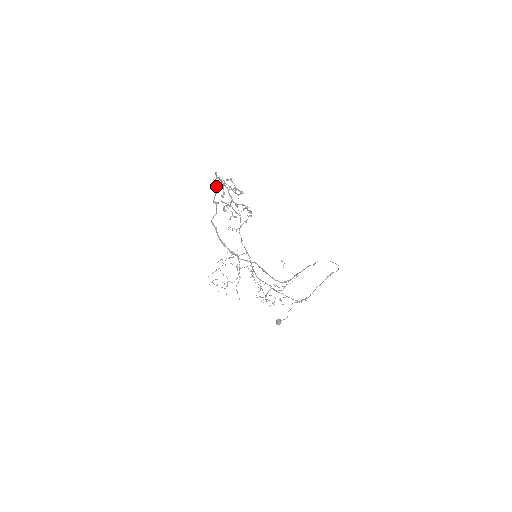
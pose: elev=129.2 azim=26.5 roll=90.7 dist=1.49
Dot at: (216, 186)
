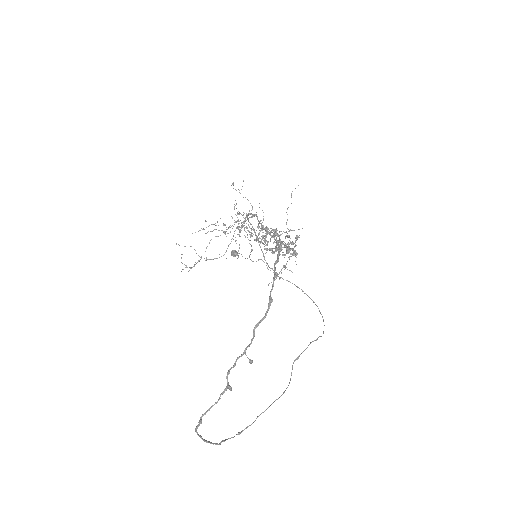
Dot at: (252, 340)
